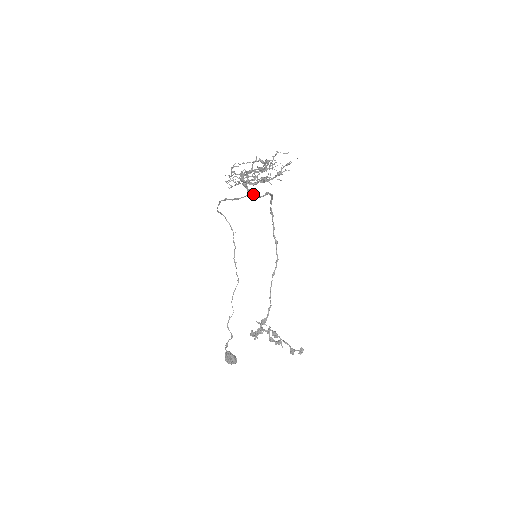
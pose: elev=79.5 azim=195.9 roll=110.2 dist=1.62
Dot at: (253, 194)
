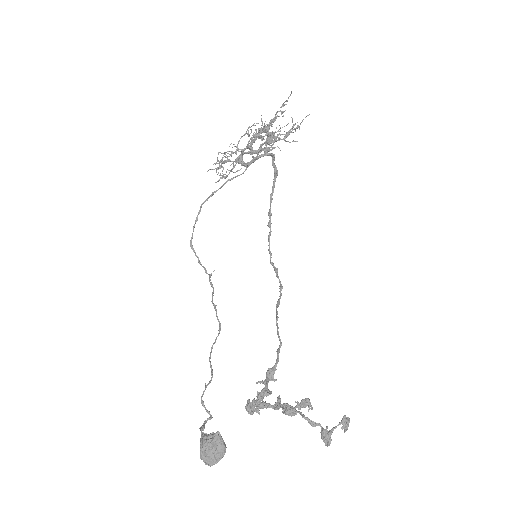
Dot at: occluded
